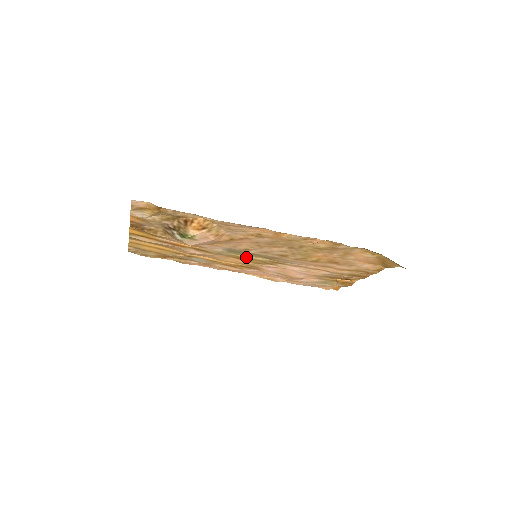
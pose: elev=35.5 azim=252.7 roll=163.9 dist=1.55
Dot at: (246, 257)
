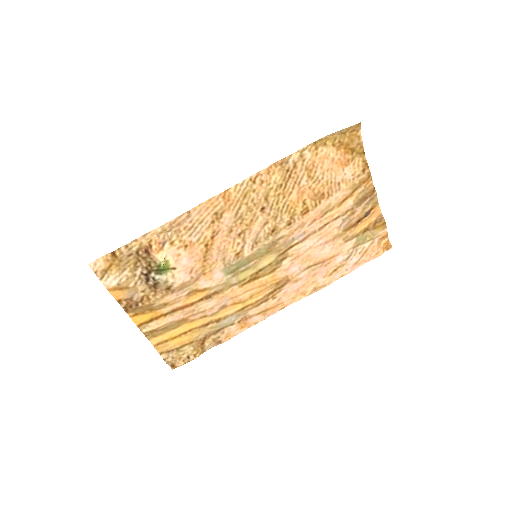
Dot at: (256, 271)
